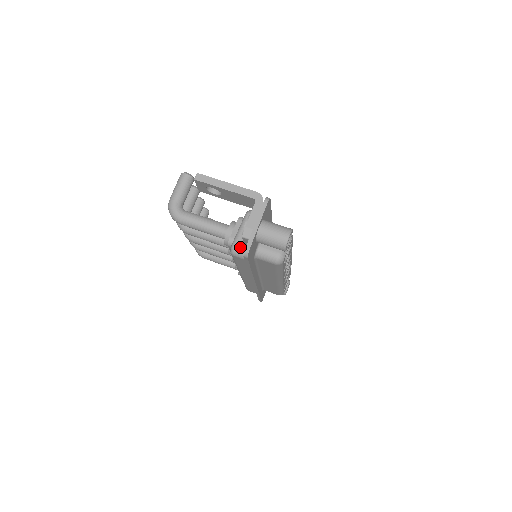
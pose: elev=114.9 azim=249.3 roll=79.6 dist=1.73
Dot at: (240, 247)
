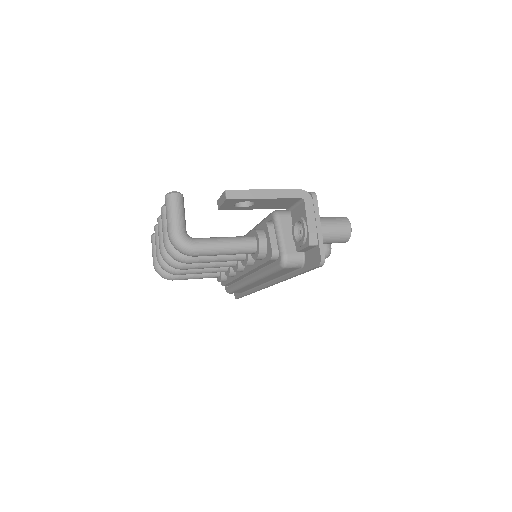
Dot at: (293, 256)
